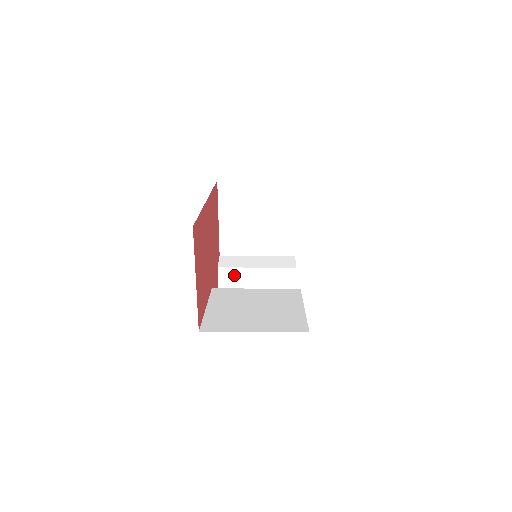
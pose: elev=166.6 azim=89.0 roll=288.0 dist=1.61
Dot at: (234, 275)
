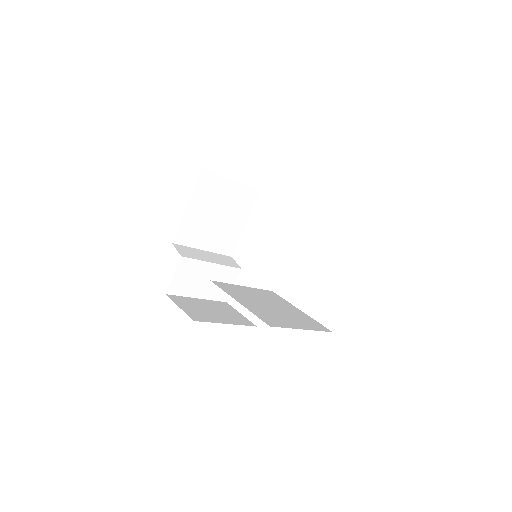
Dot at: (192, 267)
